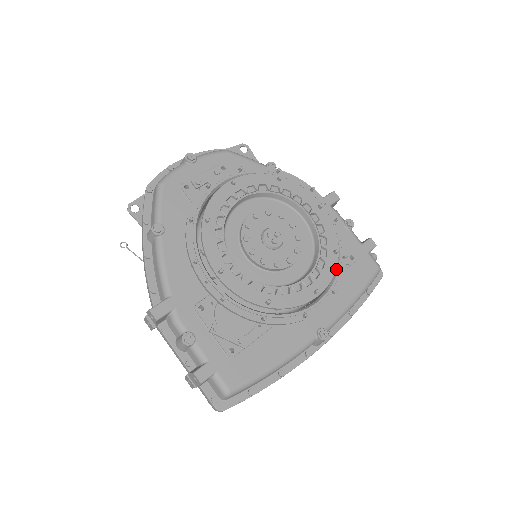
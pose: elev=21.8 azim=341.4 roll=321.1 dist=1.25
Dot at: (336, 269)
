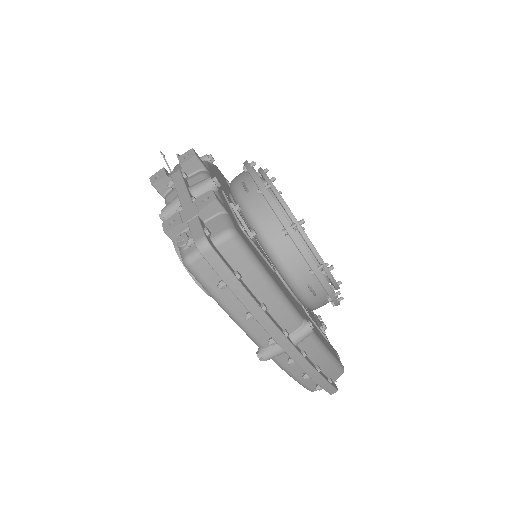
Dot at: occluded
